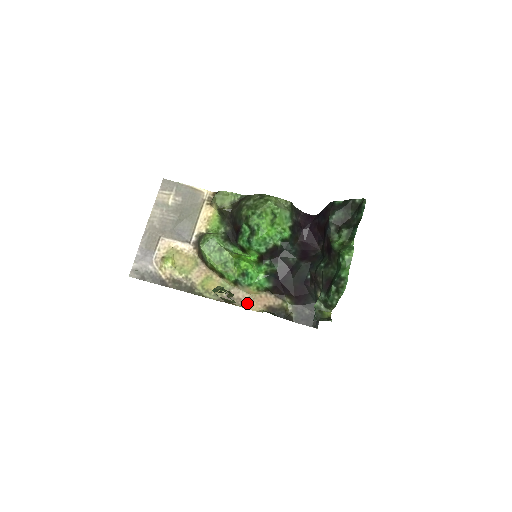
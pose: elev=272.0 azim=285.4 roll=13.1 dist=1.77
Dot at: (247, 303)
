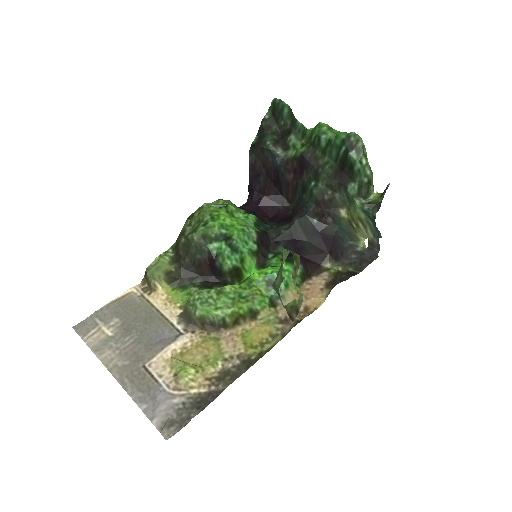
Dot at: (307, 307)
